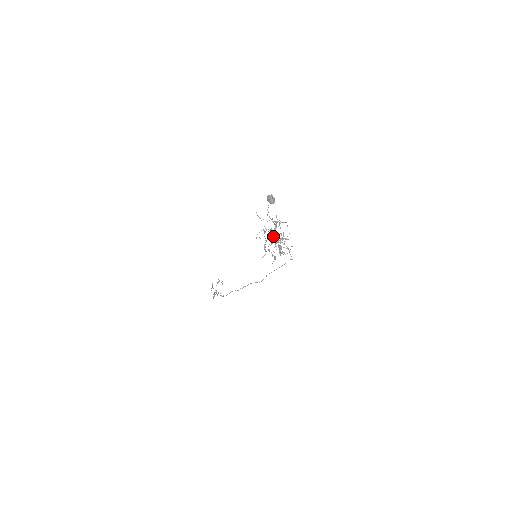
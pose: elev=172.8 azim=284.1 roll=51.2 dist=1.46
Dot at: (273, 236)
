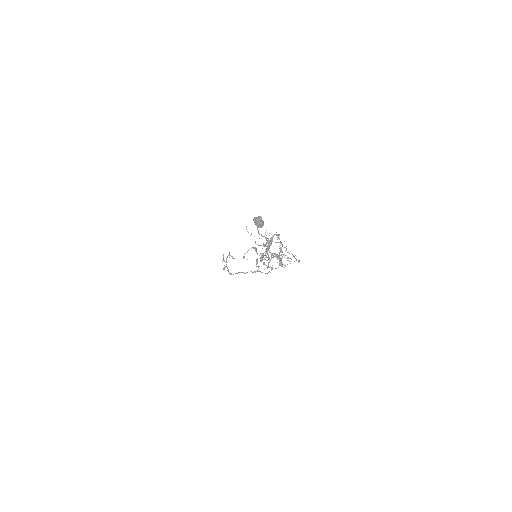
Dot at: (267, 252)
